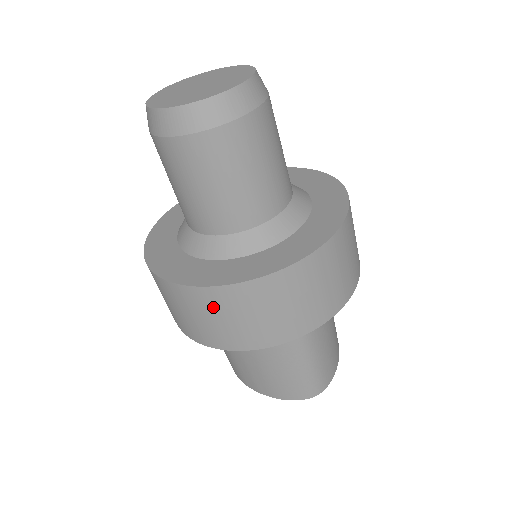
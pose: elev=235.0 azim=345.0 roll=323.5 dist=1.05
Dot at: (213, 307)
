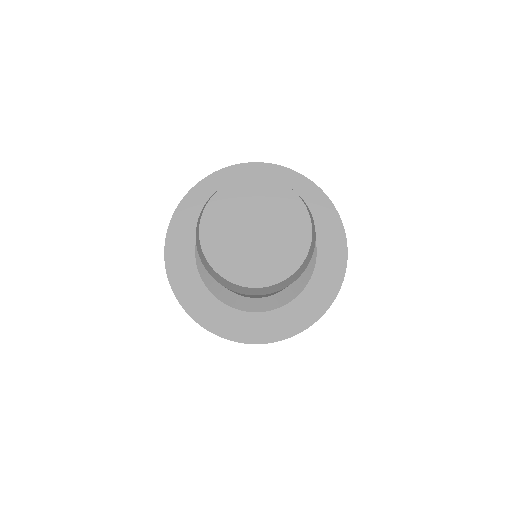
Dot at: occluded
